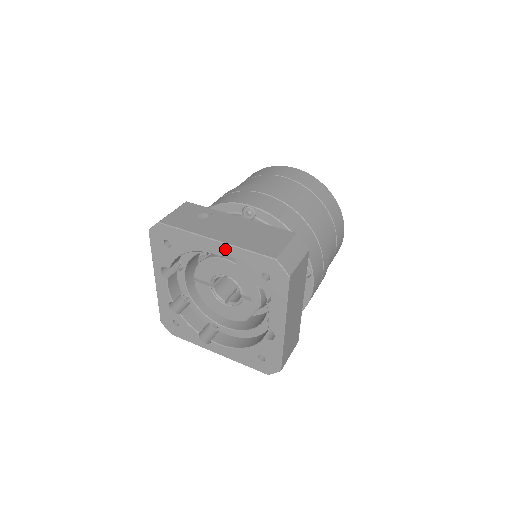
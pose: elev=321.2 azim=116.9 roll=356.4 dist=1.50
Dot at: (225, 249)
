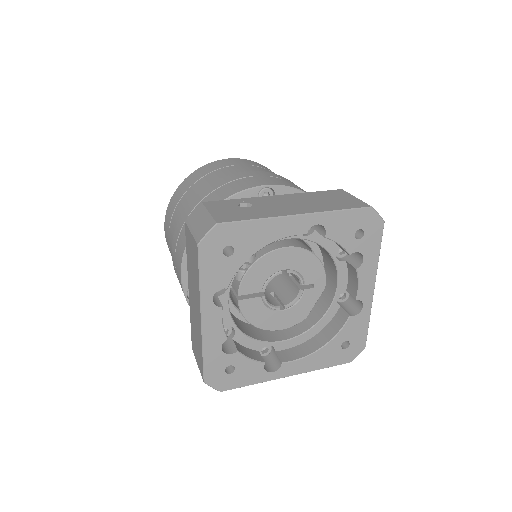
Dot at: (313, 221)
